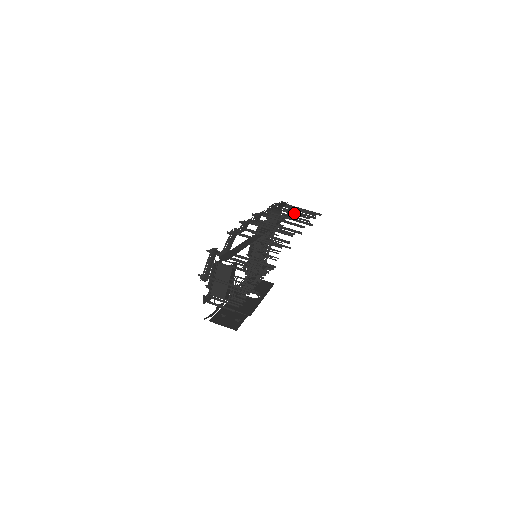
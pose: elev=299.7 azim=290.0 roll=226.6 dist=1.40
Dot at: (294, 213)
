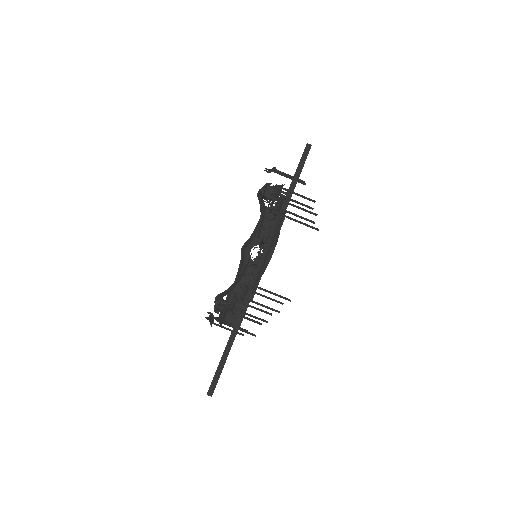
Dot at: (297, 203)
